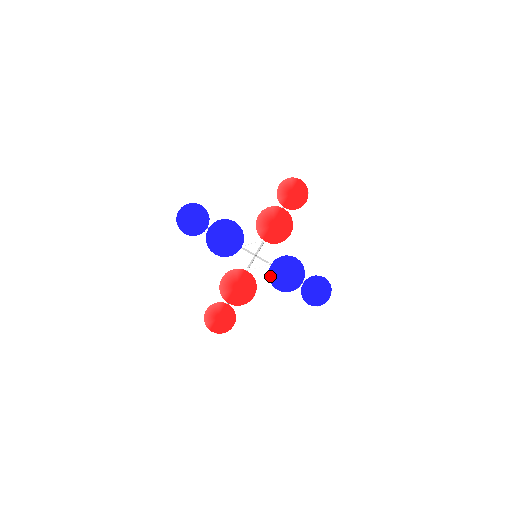
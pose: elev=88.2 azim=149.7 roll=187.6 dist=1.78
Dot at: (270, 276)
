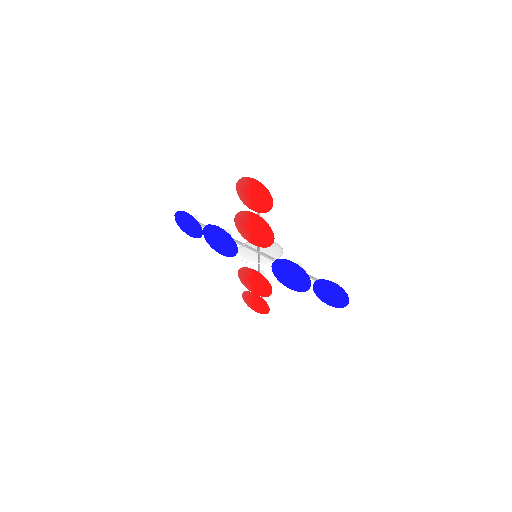
Dot at: (277, 276)
